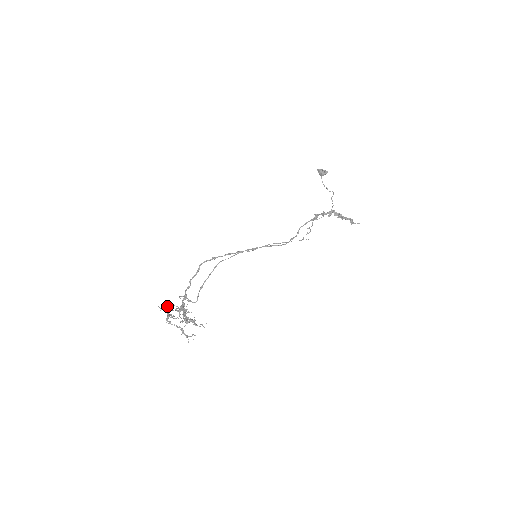
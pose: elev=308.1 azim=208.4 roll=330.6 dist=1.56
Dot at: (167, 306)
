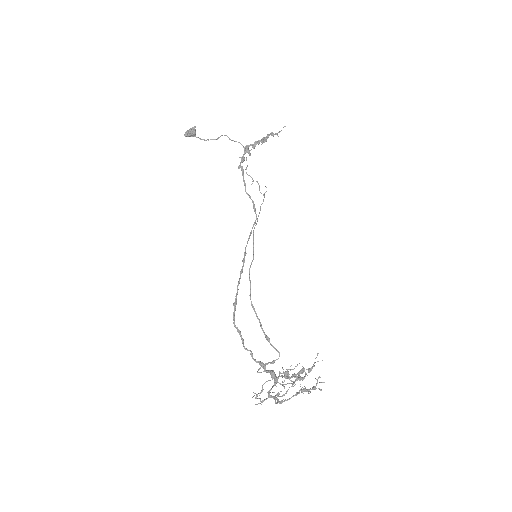
Dot at: occluded
